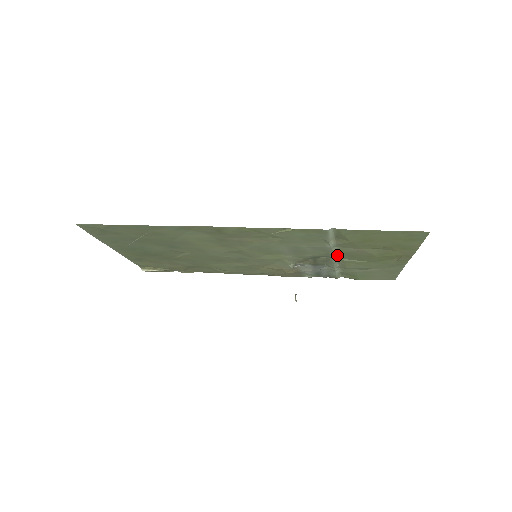
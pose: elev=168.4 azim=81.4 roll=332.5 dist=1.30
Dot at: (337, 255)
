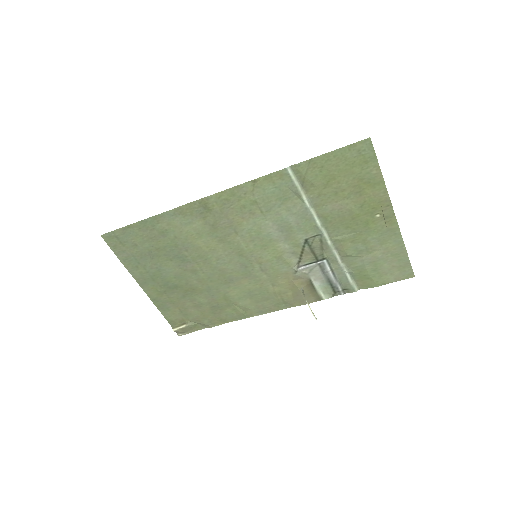
Dot at: (326, 230)
